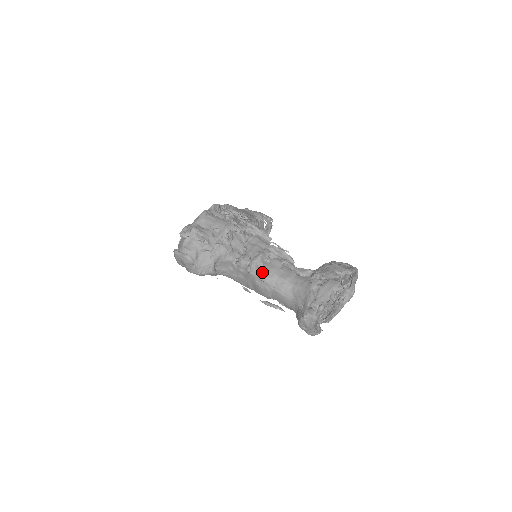
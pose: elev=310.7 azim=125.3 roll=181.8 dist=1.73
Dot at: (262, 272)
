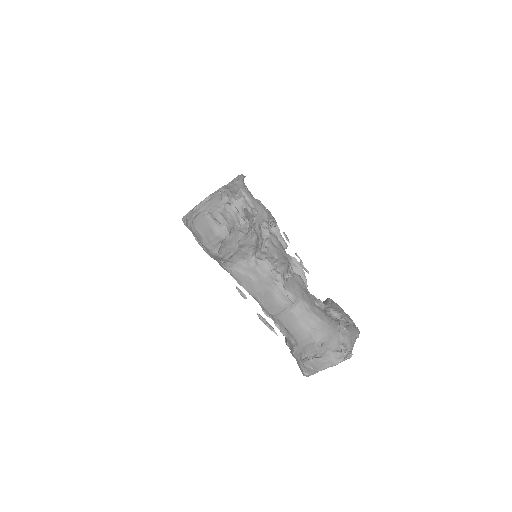
Dot at: (289, 286)
